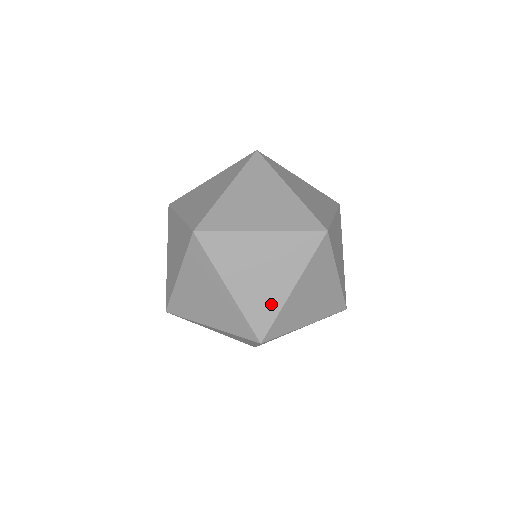
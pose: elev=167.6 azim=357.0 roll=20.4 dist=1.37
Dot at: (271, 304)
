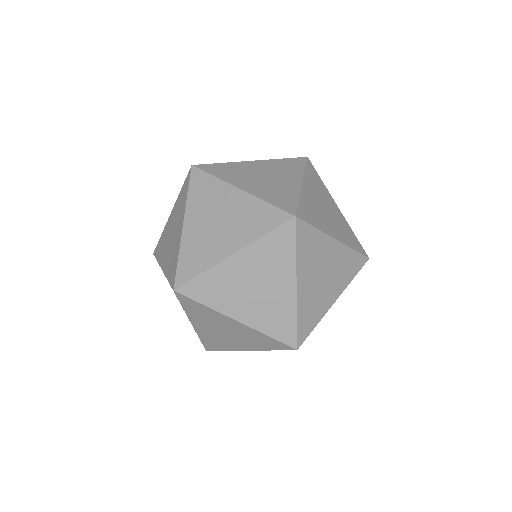
Dot at: (317, 312)
